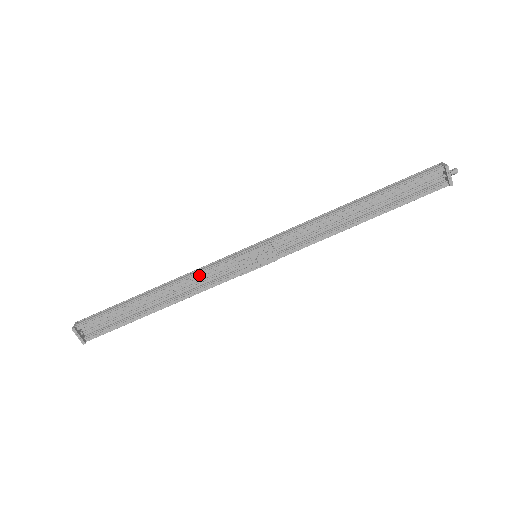
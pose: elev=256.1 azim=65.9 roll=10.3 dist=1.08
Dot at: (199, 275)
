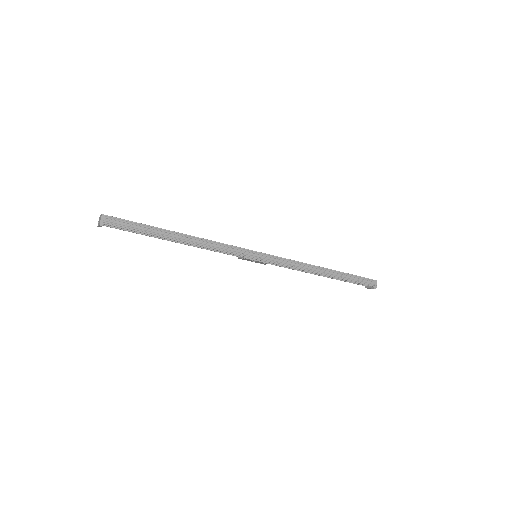
Dot at: (216, 249)
